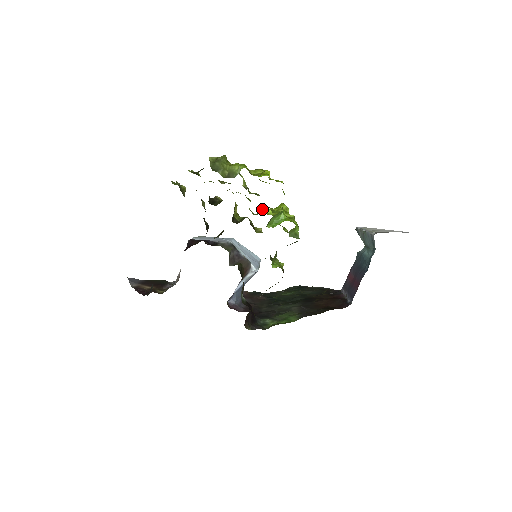
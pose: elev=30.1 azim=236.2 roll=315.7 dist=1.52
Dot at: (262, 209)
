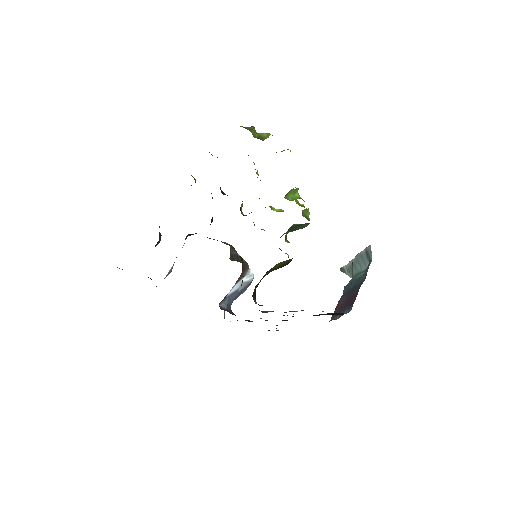
Dot at: occluded
